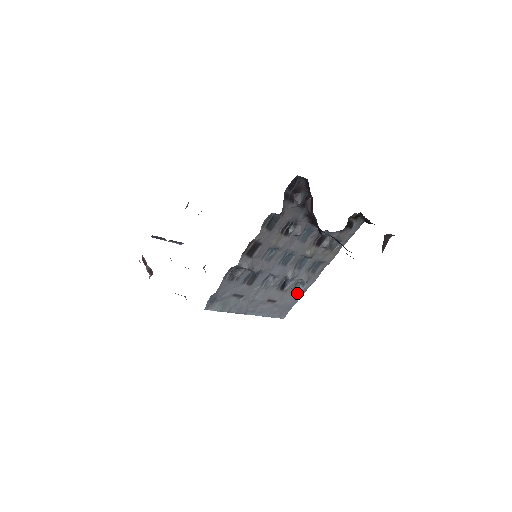
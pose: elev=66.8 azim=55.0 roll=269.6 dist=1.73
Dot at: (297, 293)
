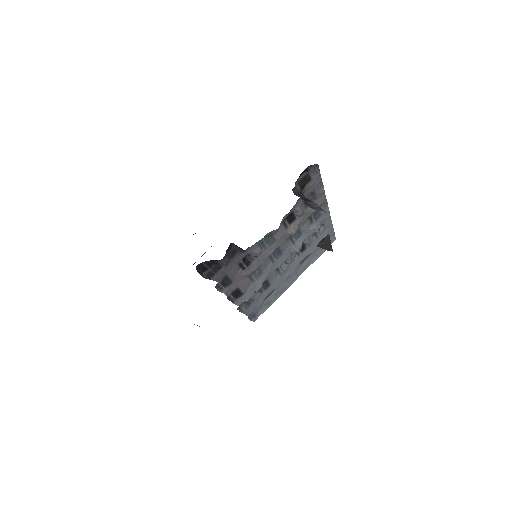
Dot at: (324, 230)
